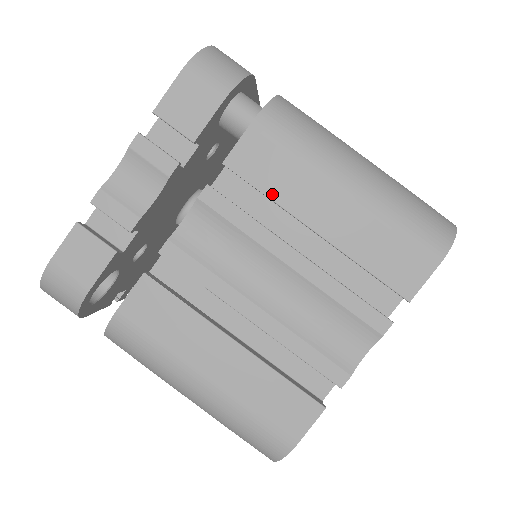
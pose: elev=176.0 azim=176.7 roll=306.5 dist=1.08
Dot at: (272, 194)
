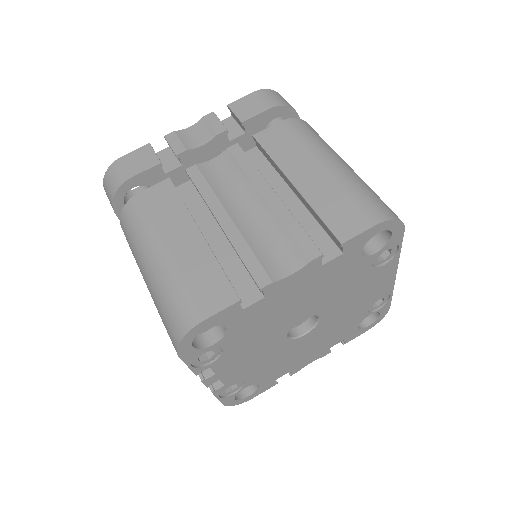
Dot at: (274, 157)
